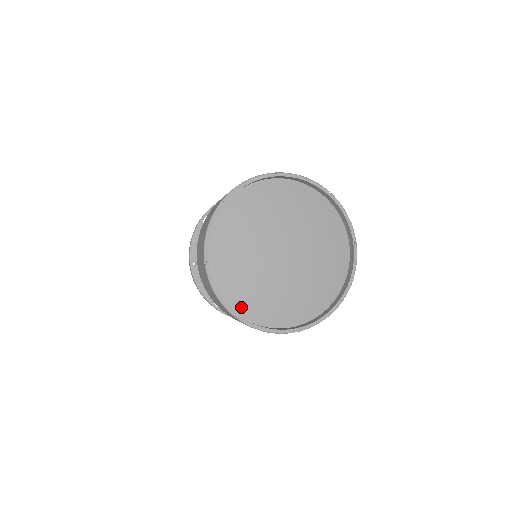
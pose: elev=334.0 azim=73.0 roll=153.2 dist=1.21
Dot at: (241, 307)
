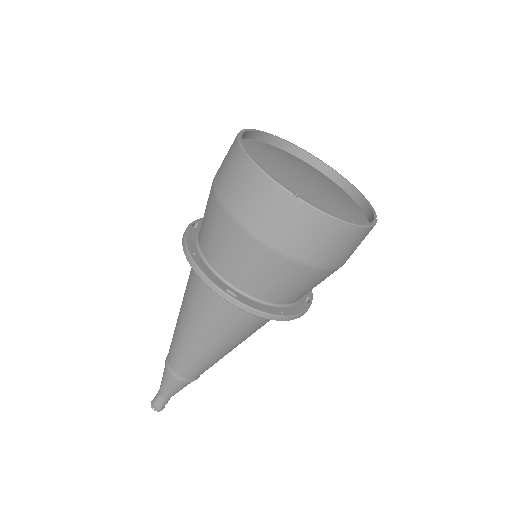
Dot at: occluded
